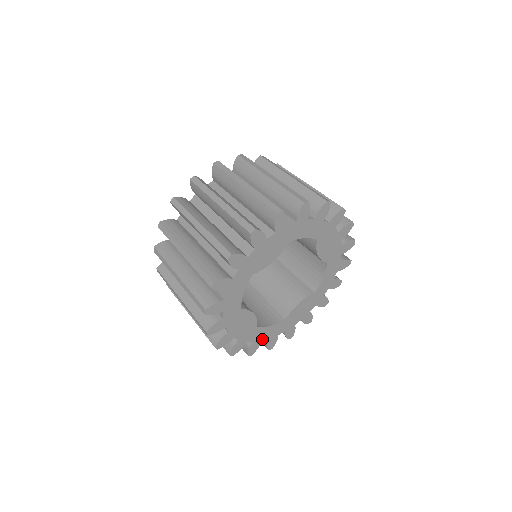
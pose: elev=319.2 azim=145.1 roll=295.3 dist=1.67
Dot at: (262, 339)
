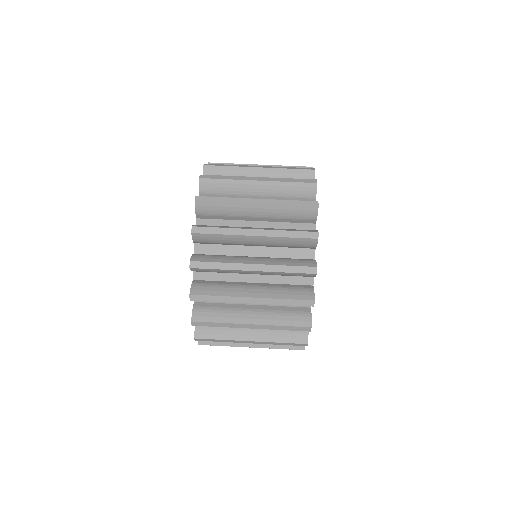
Dot at: occluded
